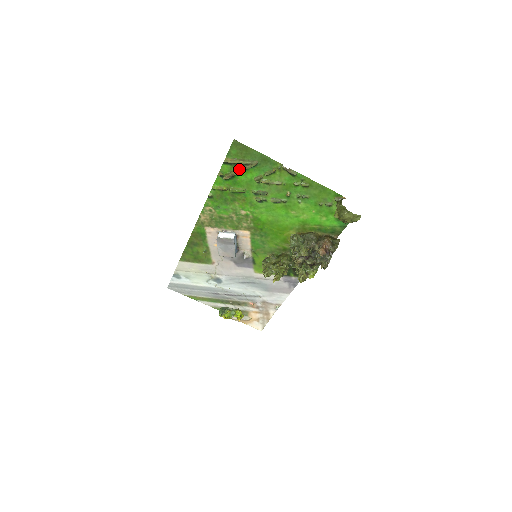
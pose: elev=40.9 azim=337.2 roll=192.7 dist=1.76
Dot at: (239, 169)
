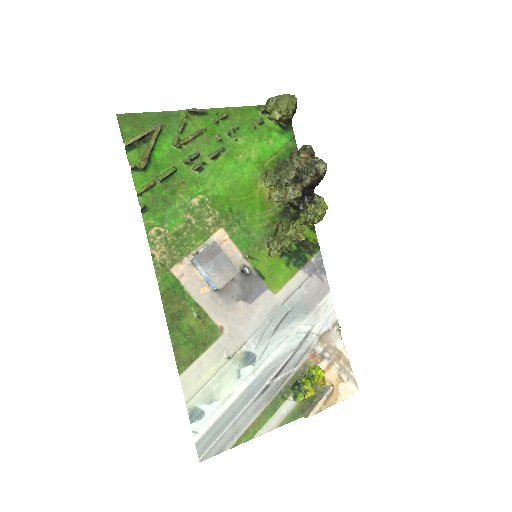
Dot at: (148, 143)
